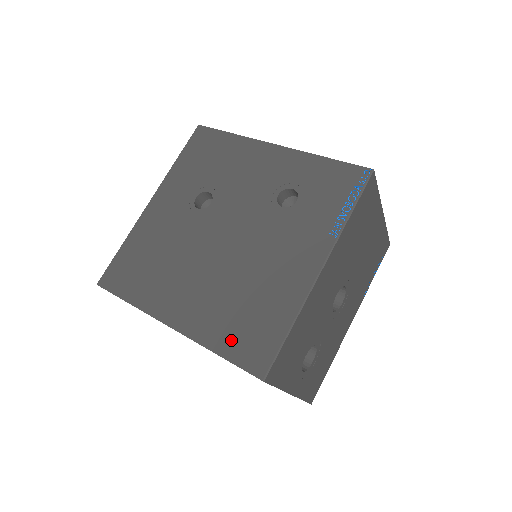
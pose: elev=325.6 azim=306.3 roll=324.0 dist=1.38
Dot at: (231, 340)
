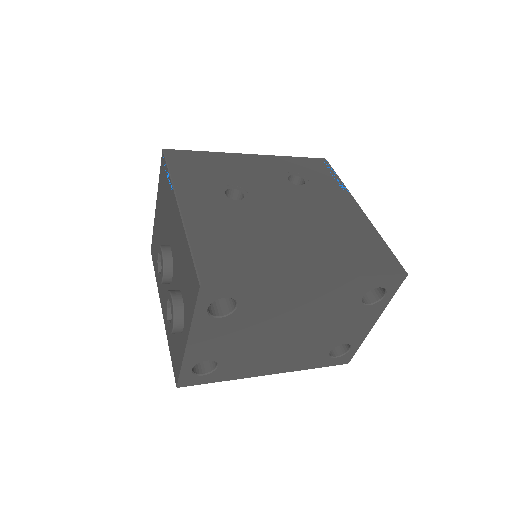
Dot at: (365, 263)
